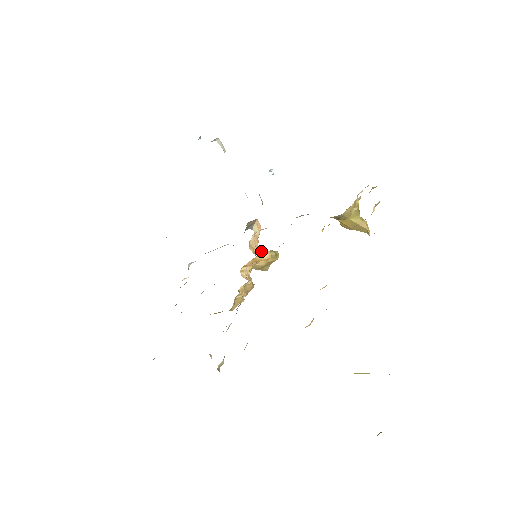
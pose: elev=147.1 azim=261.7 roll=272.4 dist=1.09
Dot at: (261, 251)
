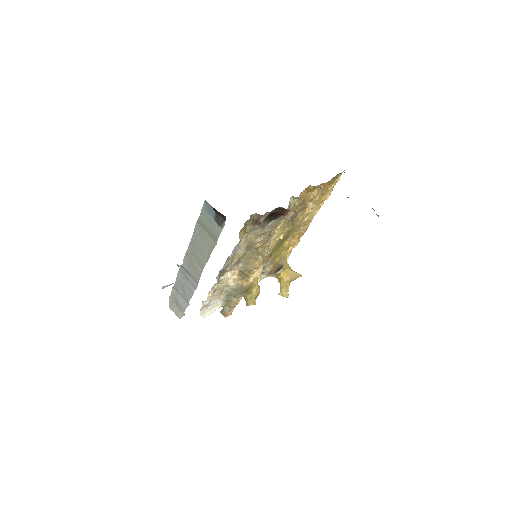
Dot at: occluded
